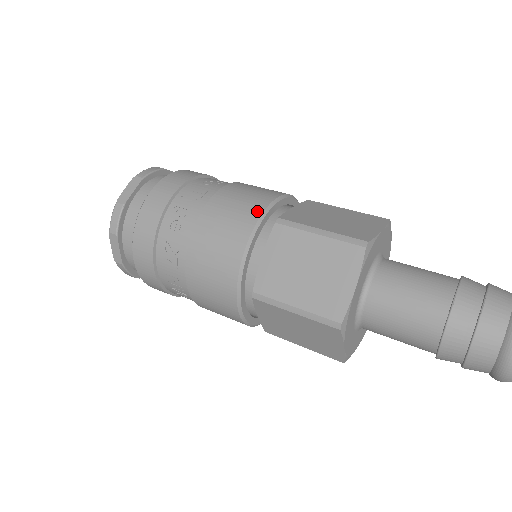
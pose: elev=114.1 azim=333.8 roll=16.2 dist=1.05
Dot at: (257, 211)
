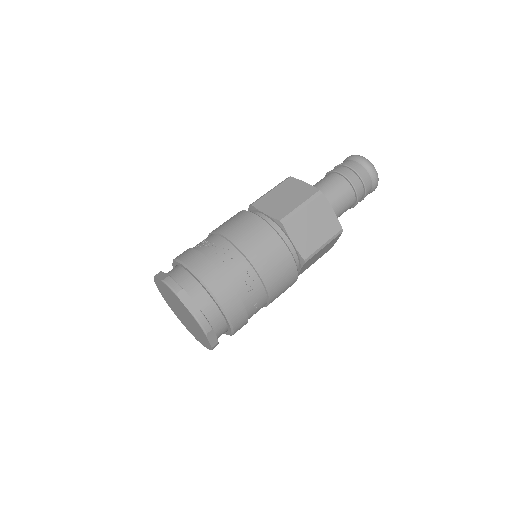
Dot at: (238, 213)
